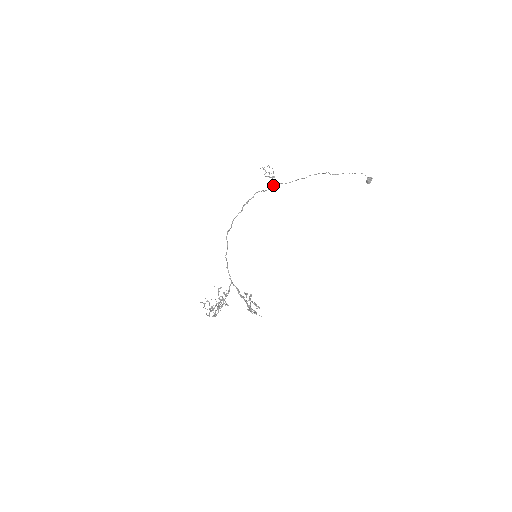
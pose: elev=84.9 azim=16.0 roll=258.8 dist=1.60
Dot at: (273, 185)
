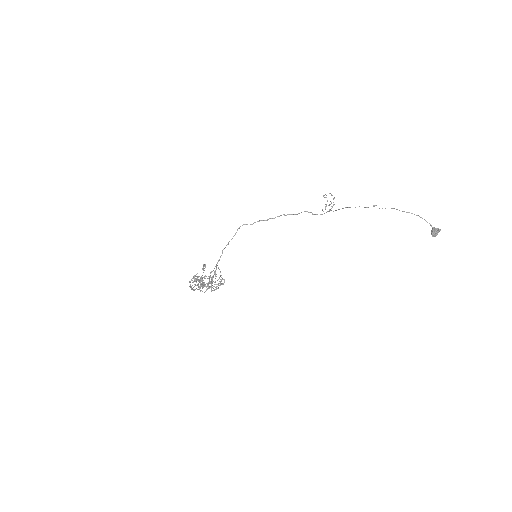
Dot at: (326, 212)
